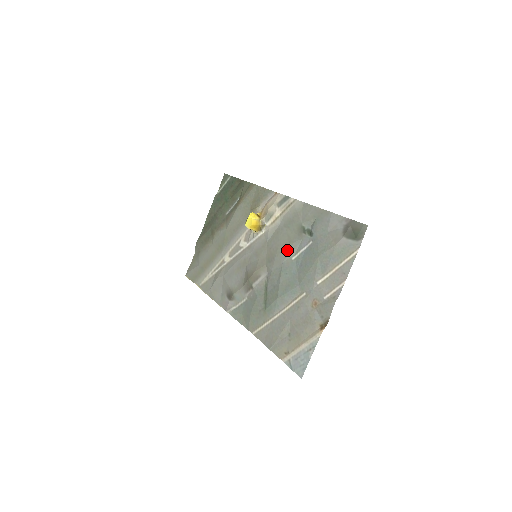
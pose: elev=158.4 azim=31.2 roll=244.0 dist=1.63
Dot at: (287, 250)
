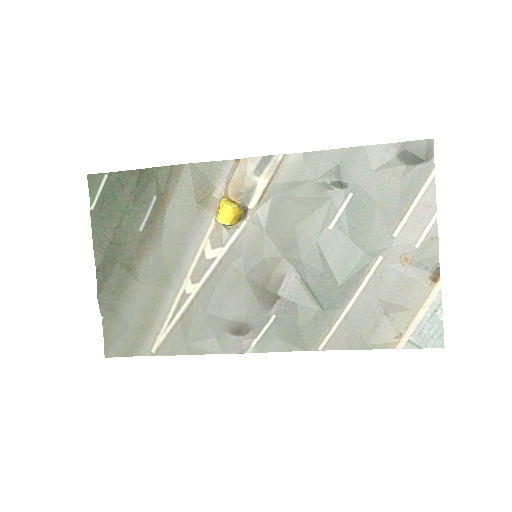
Dot at: (315, 222)
